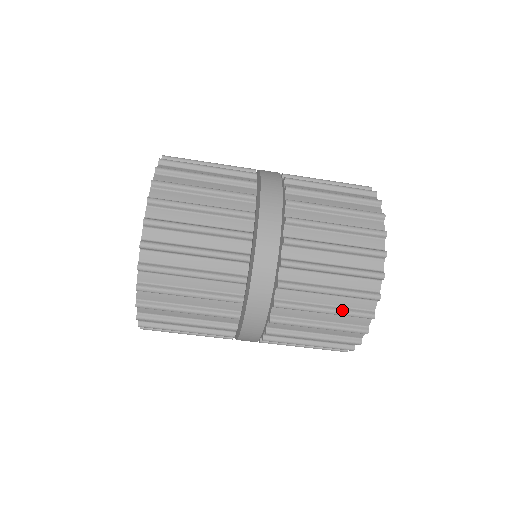
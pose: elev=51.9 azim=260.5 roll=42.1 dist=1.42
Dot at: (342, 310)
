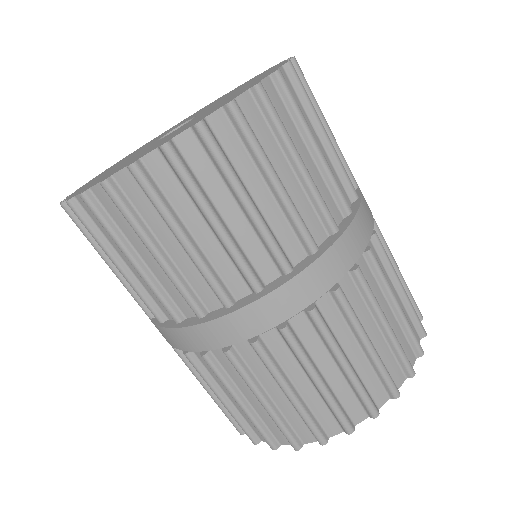
Dot at: (397, 338)
